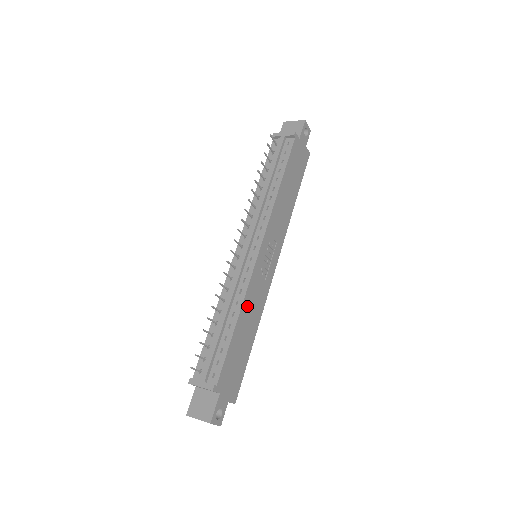
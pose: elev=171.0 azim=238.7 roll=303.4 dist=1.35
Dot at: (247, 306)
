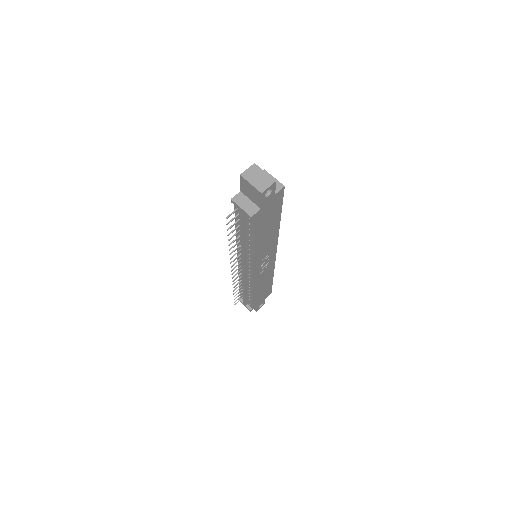
Dot at: (258, 286)
